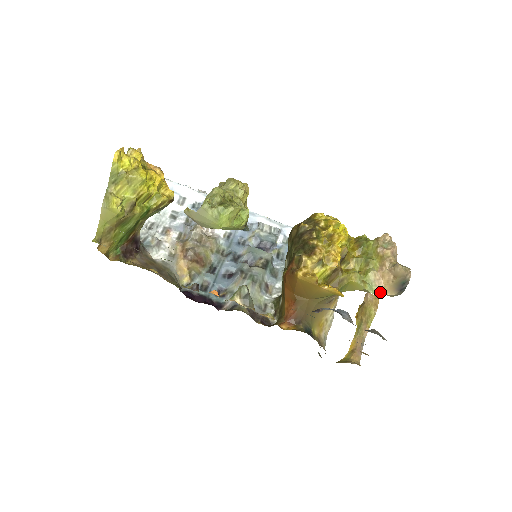
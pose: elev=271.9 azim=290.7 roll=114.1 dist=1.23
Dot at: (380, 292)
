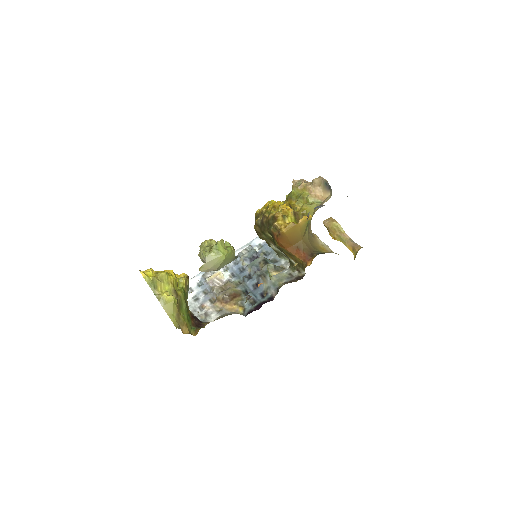
Dot at: (323, 199)
